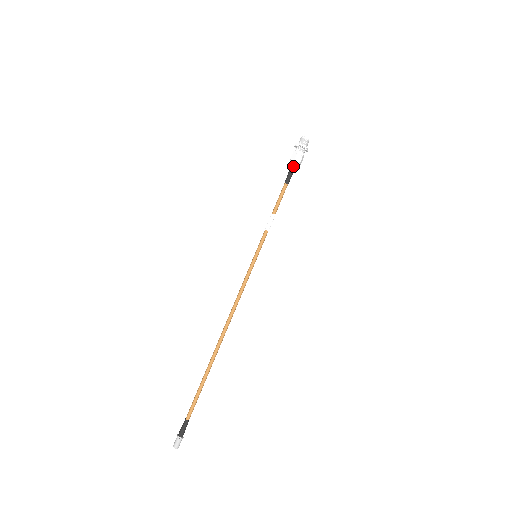
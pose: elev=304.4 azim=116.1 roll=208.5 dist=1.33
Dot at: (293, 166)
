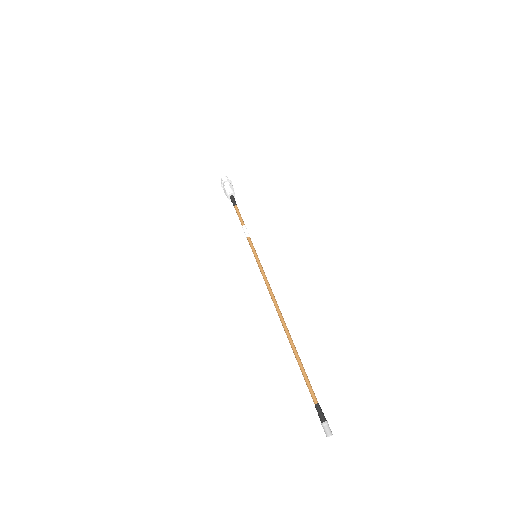
Dot at: (232, 193)
